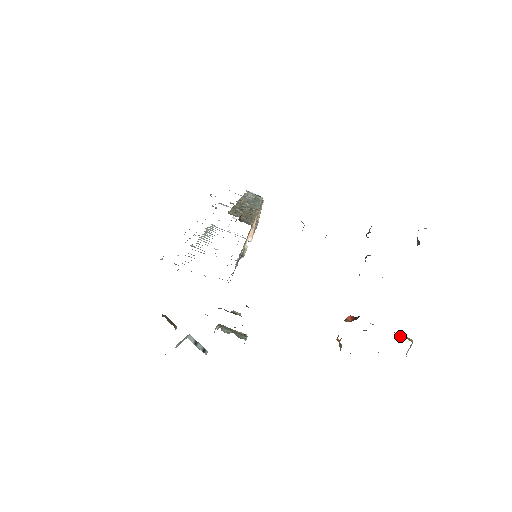
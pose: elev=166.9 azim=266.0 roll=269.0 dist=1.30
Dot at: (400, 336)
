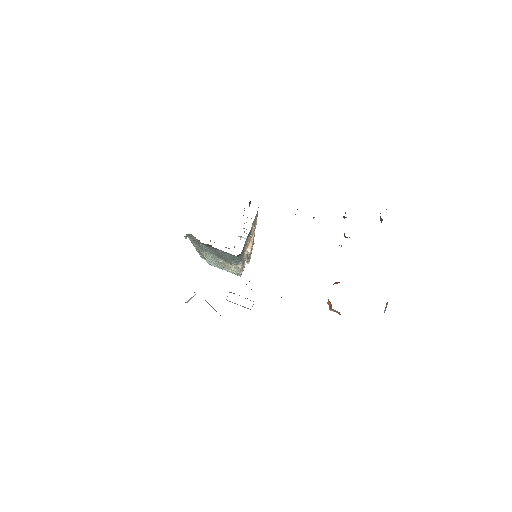
Dot at: occluded
